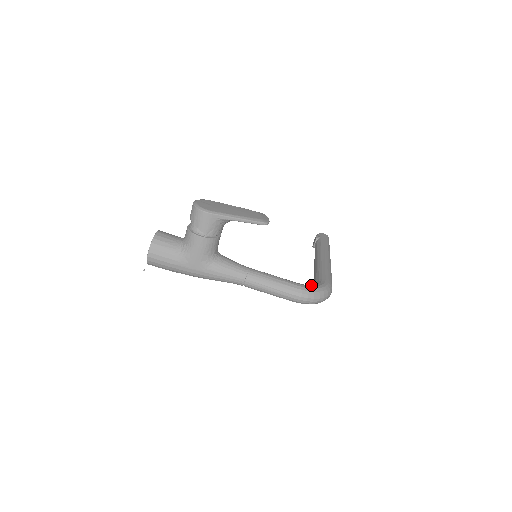
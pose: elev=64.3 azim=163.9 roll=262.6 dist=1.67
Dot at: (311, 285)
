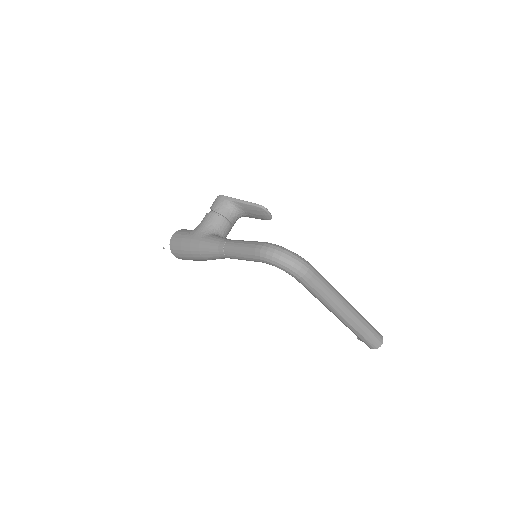
Dot at: occluded
